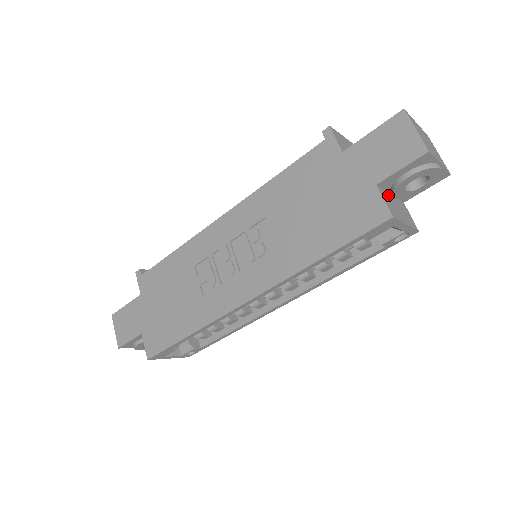
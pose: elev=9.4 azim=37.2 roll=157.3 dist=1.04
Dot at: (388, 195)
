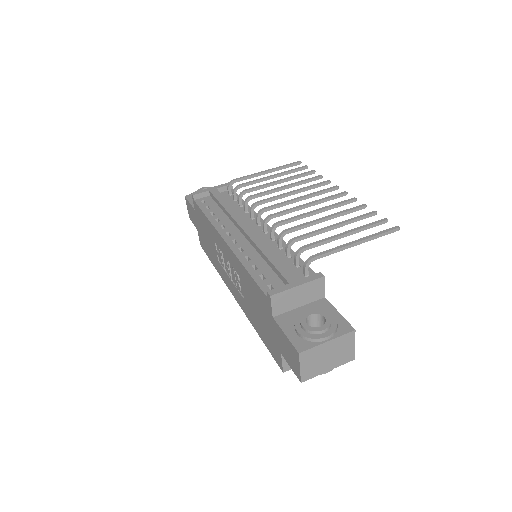
Dot at: occluded
